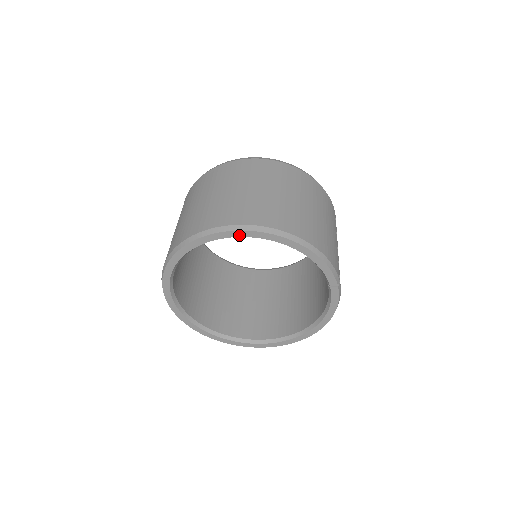
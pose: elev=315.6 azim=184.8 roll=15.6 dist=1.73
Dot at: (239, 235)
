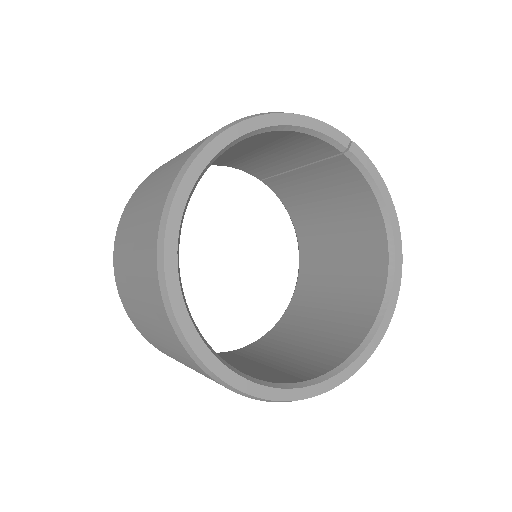
Dot at: (204, 163)
